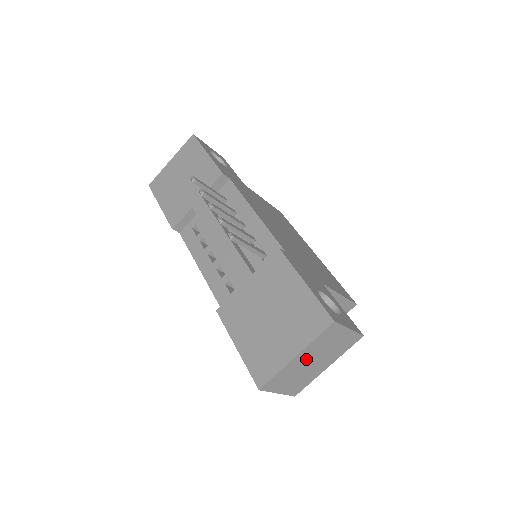
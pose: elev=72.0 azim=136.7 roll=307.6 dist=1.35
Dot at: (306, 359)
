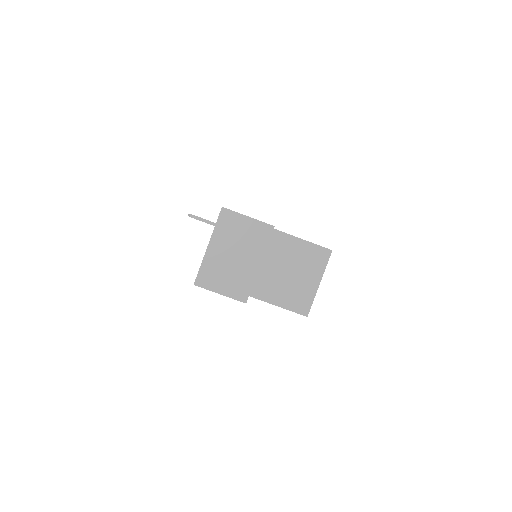
Dot at: (223, 251)
